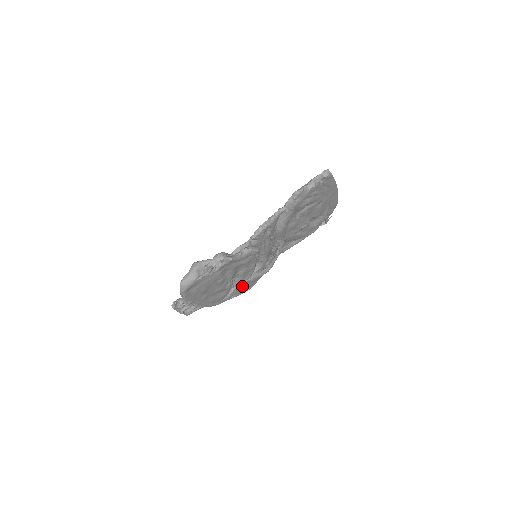
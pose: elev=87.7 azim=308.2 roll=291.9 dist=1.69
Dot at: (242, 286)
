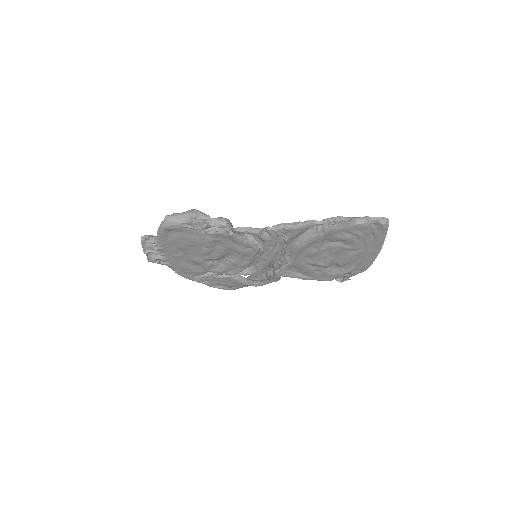
Dot at: (221, 278)
